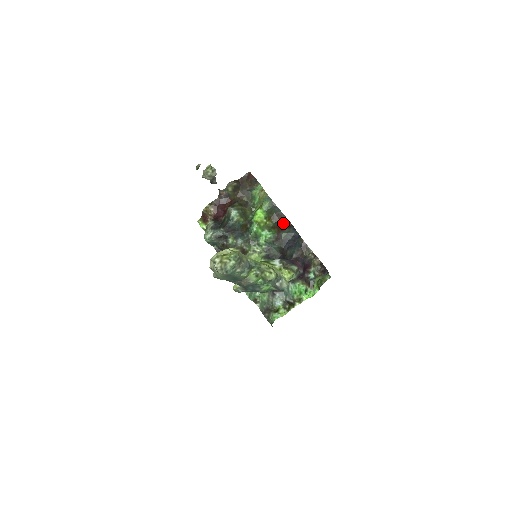
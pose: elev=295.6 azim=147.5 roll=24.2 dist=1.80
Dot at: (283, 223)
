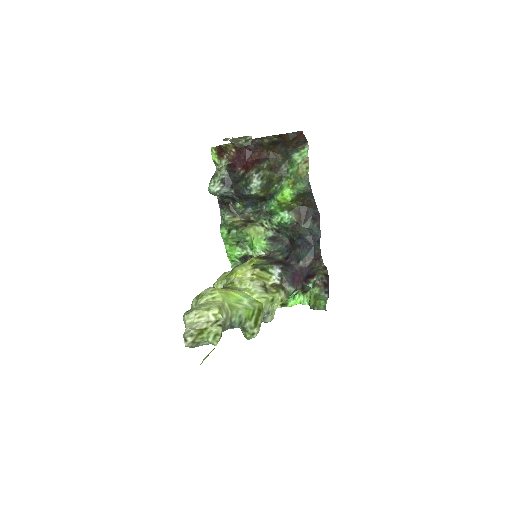
Dot at: (310, 212)
